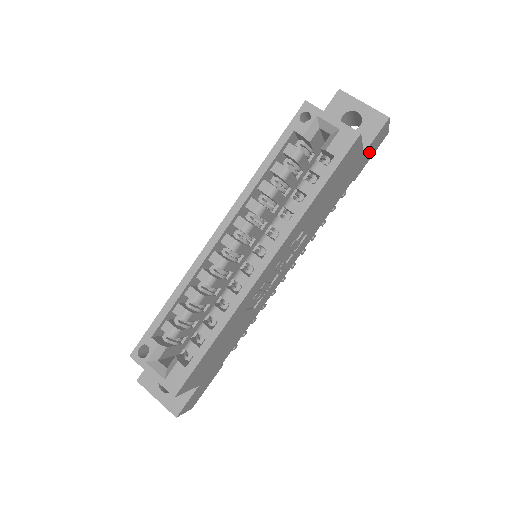
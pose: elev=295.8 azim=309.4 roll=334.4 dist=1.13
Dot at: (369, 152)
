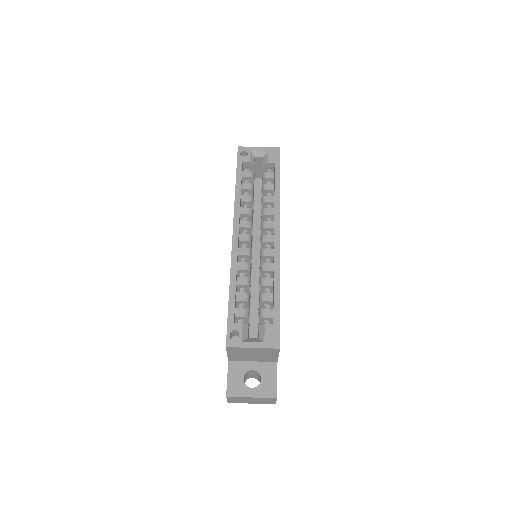
Dot at: occluded
